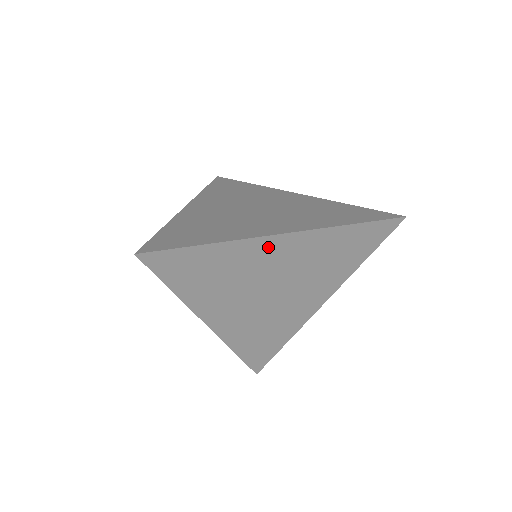
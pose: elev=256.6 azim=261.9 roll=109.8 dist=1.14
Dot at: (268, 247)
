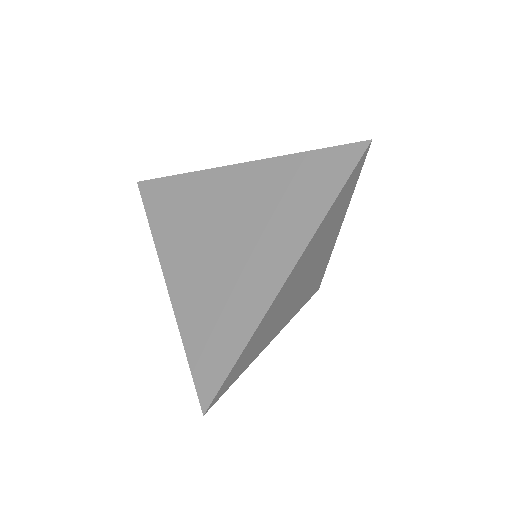
Dot at: (281, 294)
